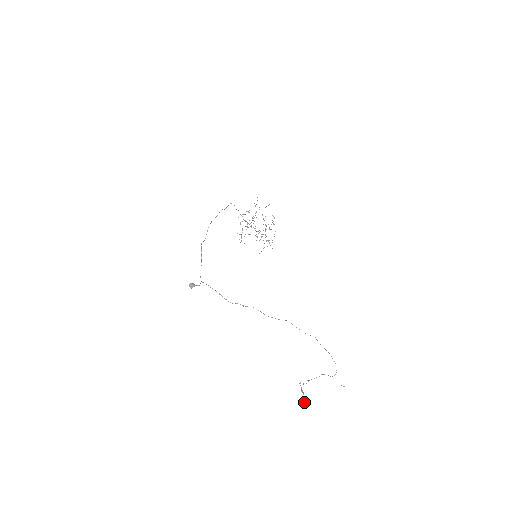
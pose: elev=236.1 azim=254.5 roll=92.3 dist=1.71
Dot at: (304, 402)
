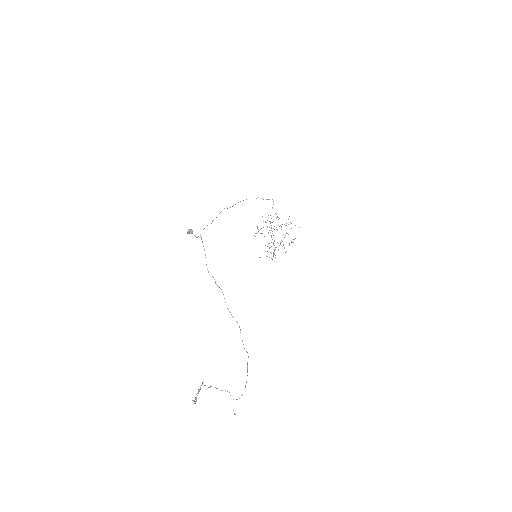
Dot at: occluded
